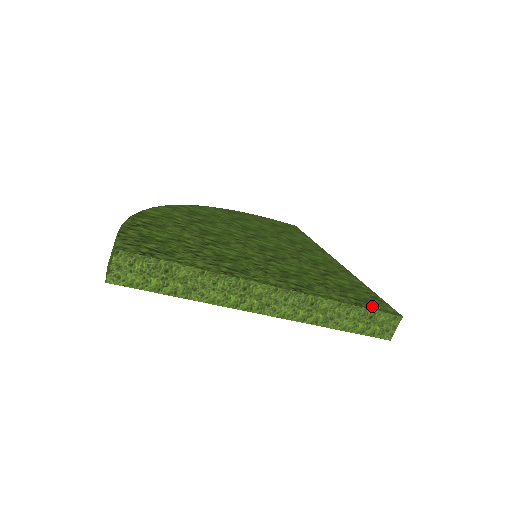
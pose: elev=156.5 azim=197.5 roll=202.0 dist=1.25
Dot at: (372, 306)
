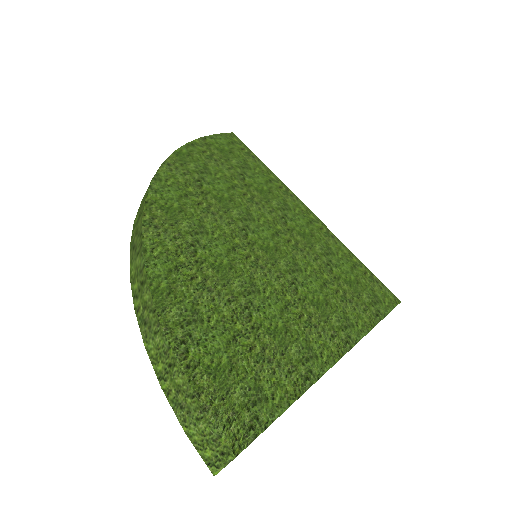
Dot at: (384, 306)
